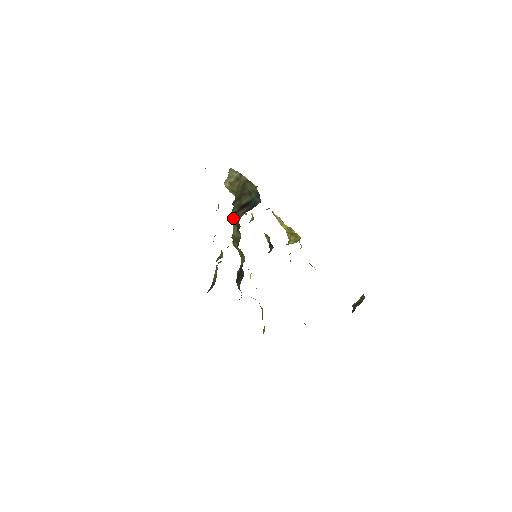
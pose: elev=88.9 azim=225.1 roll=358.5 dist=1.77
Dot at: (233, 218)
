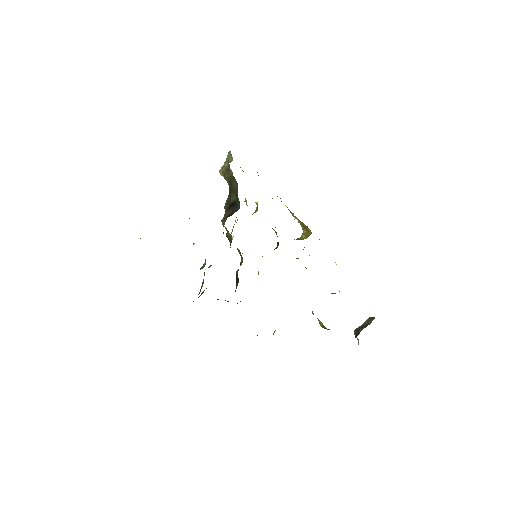
Dot at: occluded
